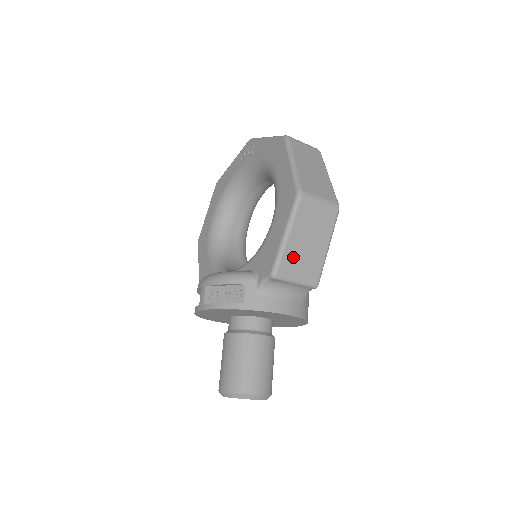
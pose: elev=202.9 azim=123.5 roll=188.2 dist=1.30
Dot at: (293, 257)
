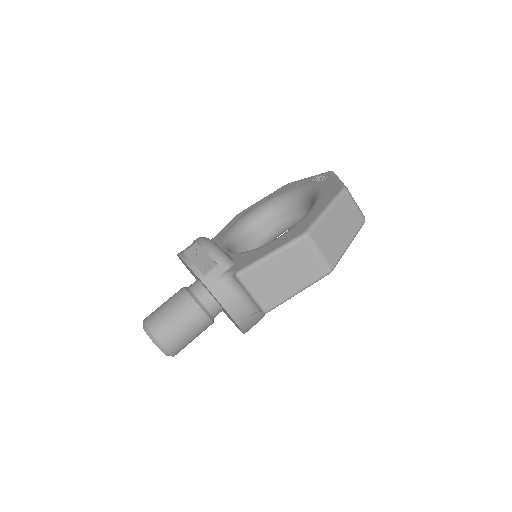
Dot at: (263, 275)
